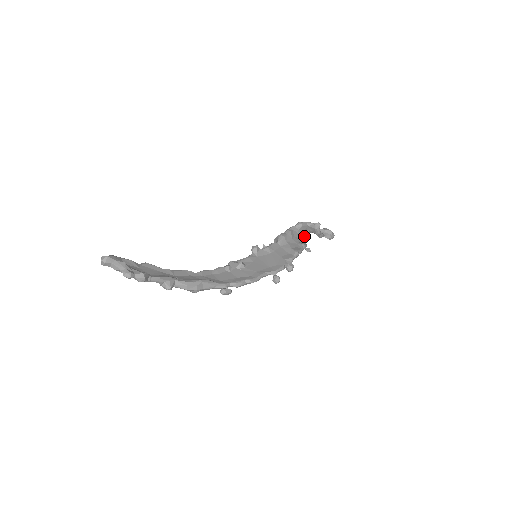
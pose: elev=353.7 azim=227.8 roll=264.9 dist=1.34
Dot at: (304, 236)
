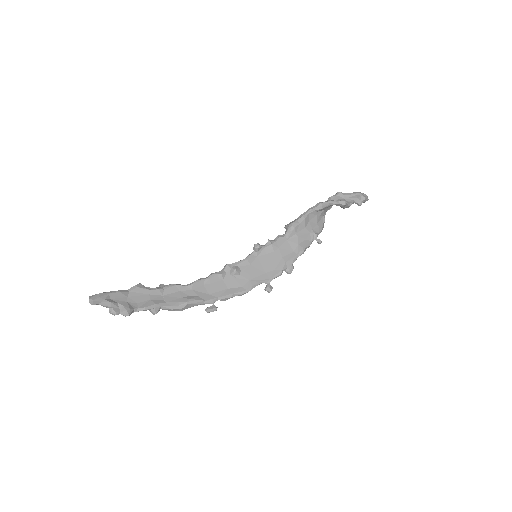
Dot at: (326, 211)
